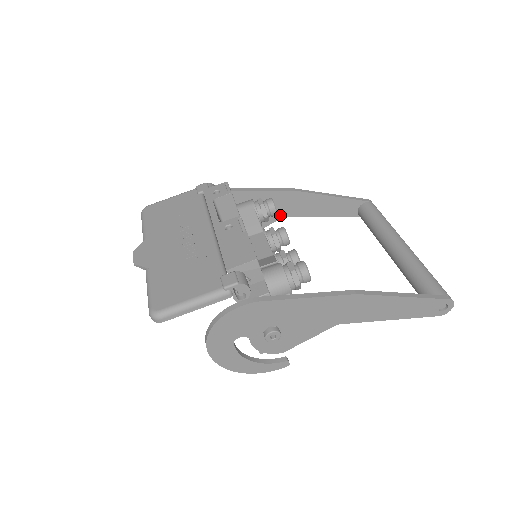
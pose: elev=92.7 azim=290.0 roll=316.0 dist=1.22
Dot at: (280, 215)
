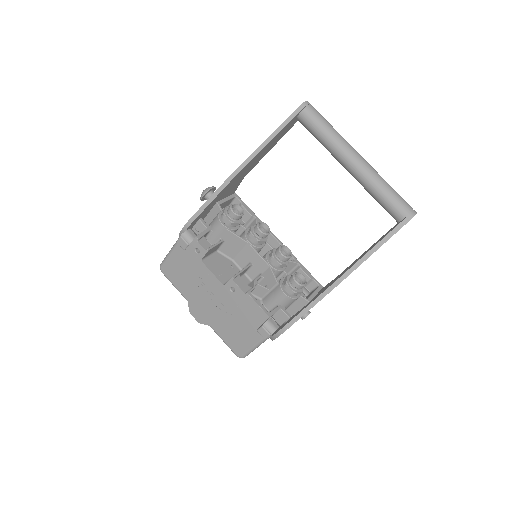
Dot at: (240, 180)
